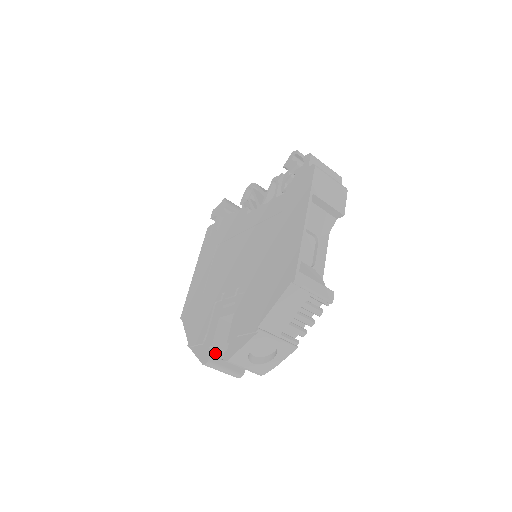
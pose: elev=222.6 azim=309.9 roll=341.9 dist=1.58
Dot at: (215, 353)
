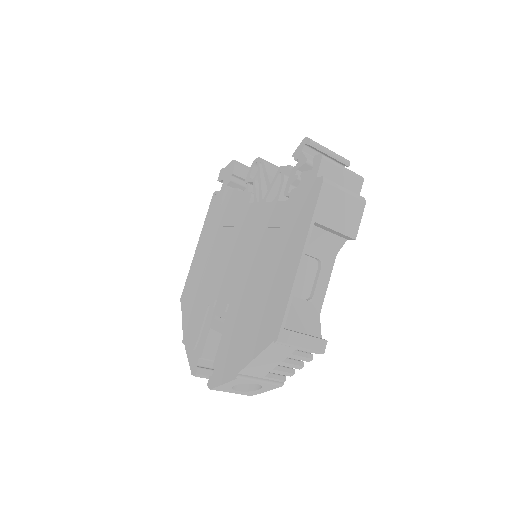
Dot at: (205, 363)
